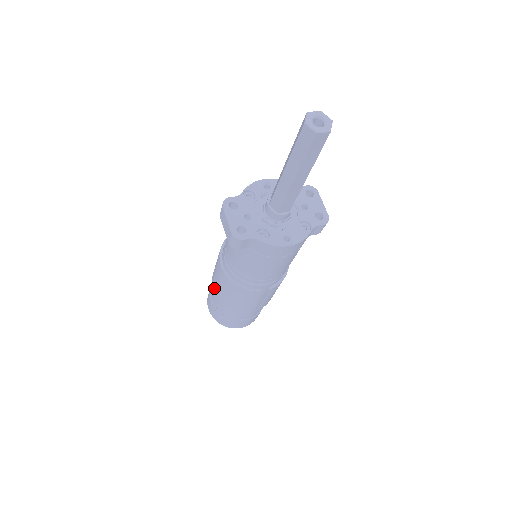
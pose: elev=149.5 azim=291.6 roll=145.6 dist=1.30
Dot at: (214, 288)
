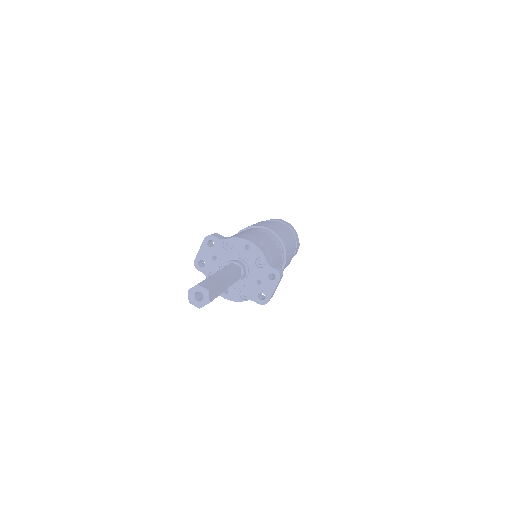
Dot at: occluded
